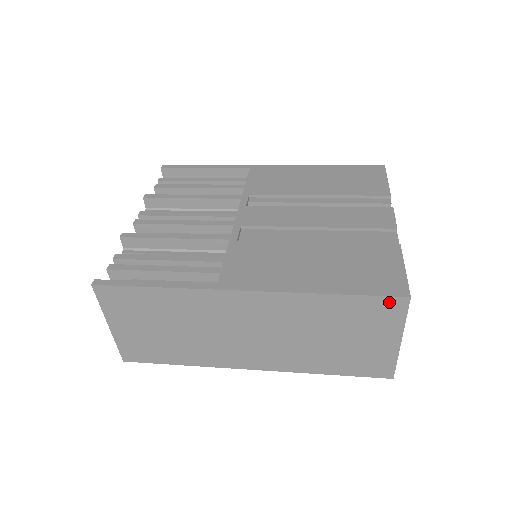
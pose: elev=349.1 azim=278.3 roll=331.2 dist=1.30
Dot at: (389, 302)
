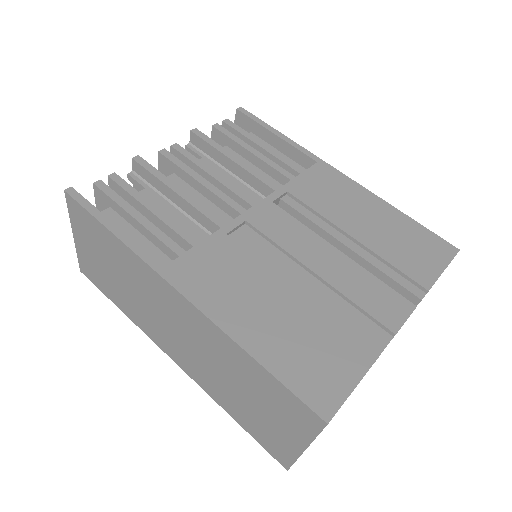
Dot at: (305, 410)
